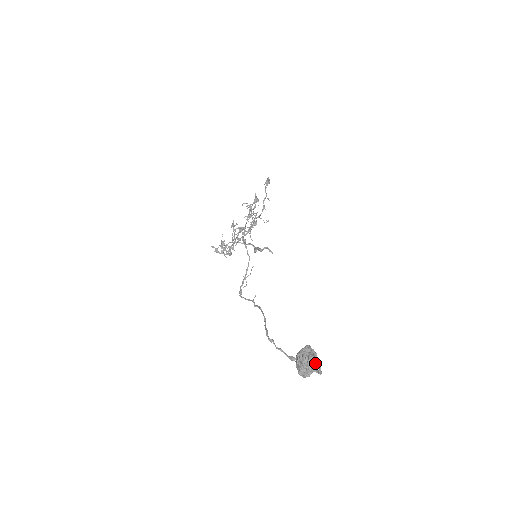
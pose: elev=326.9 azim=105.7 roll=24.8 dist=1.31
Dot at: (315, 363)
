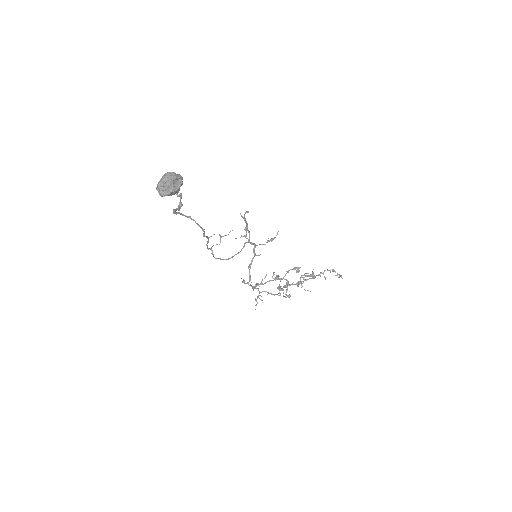
Dot at: (173, 178)
